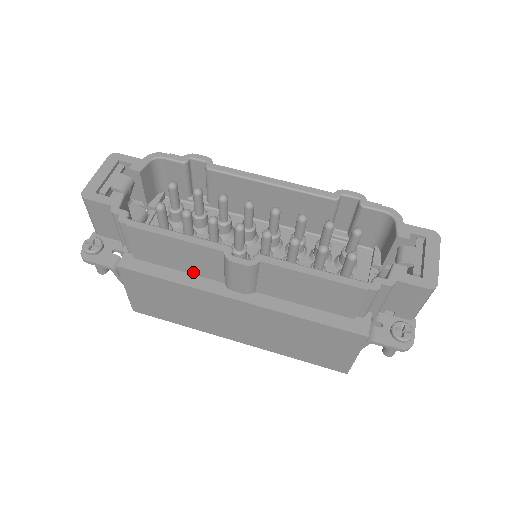
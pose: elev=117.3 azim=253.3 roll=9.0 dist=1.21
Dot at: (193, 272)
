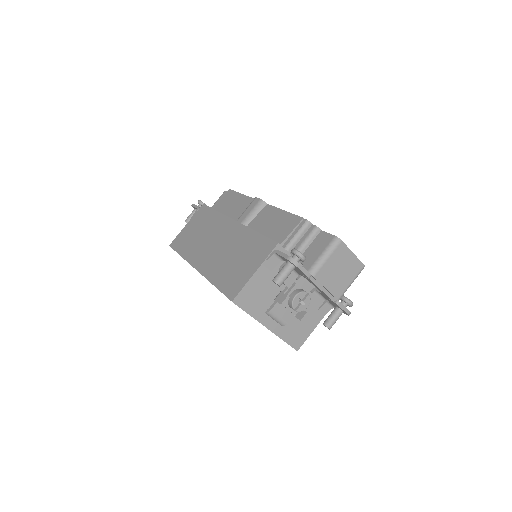
Dot at: occluded
